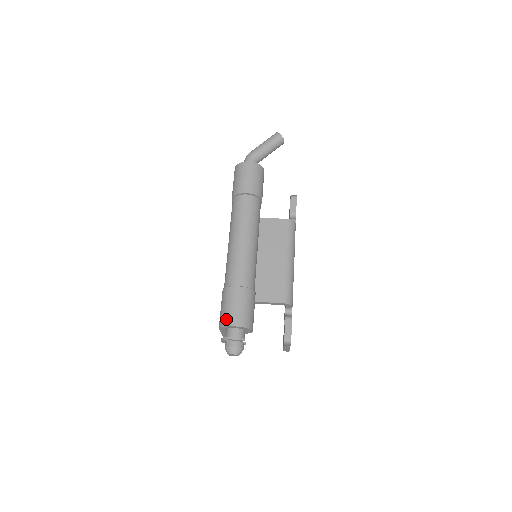
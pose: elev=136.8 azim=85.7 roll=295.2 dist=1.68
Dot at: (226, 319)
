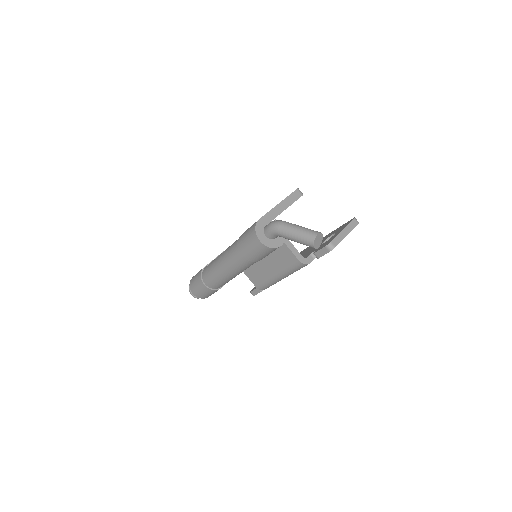
Dot at: (191, 286)
